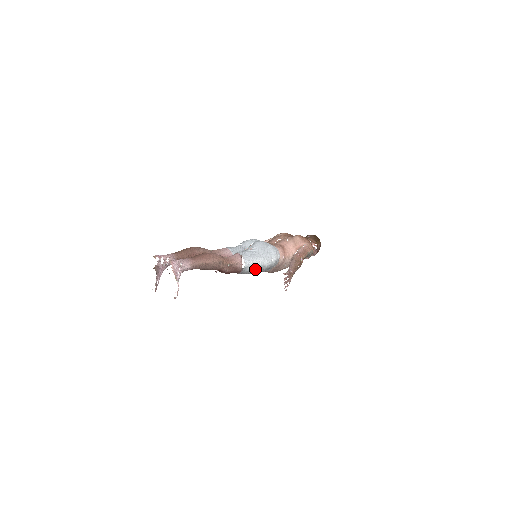
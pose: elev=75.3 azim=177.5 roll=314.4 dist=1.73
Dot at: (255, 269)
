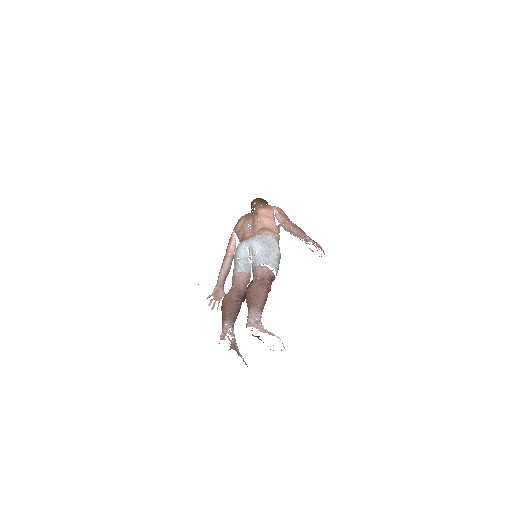
Dot at: (278, 265)
